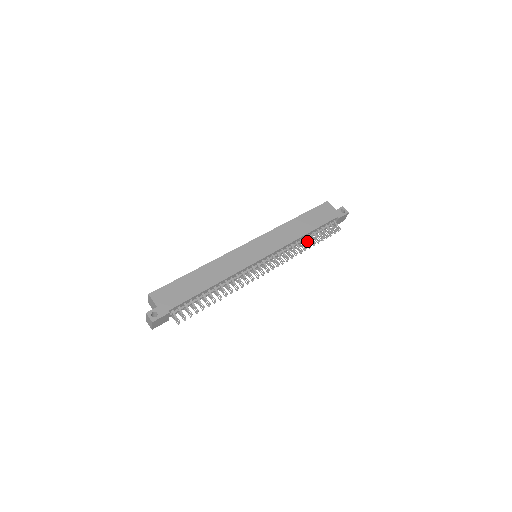
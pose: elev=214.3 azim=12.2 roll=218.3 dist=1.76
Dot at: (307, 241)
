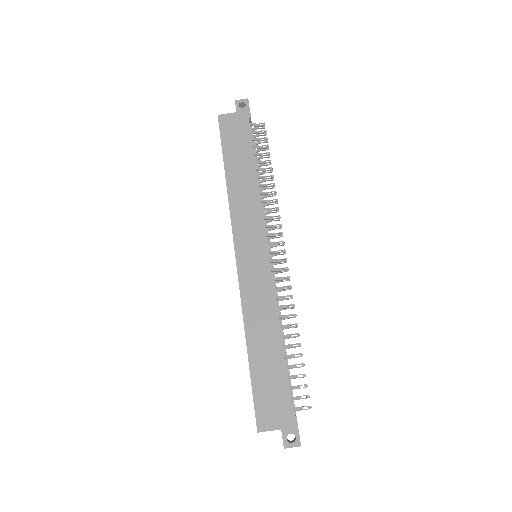
Dot at: (264, 178)
